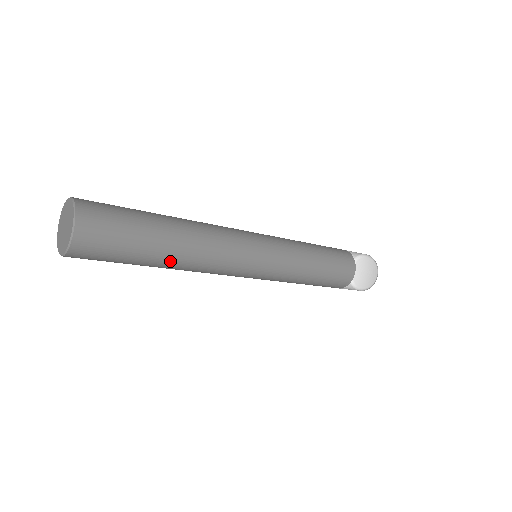
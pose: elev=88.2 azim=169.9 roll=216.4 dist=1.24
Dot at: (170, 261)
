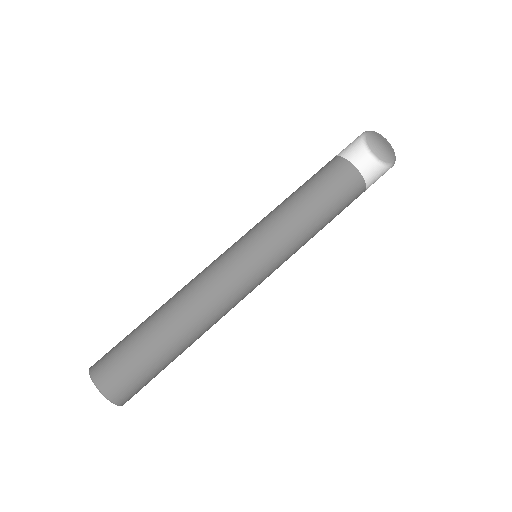
Dot at: (191, 344)
